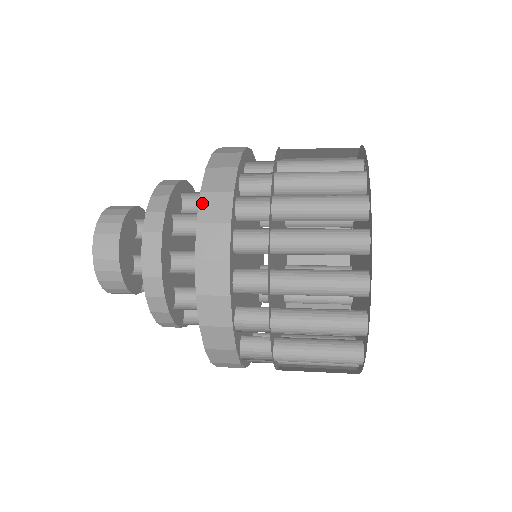
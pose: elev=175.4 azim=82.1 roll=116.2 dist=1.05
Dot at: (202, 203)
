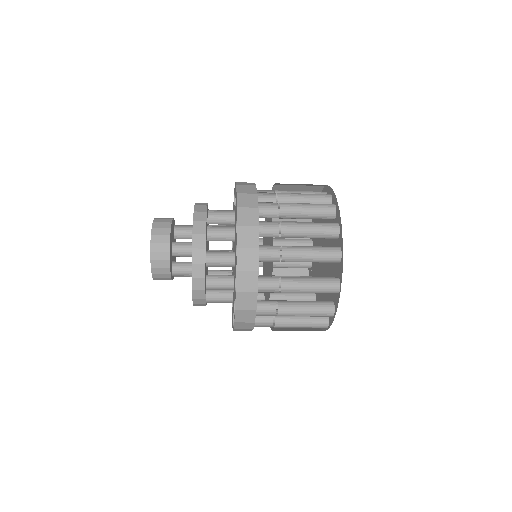
Dot at: (238, 188)
